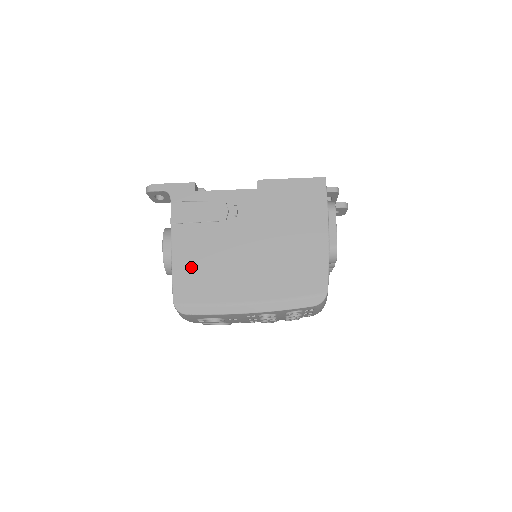
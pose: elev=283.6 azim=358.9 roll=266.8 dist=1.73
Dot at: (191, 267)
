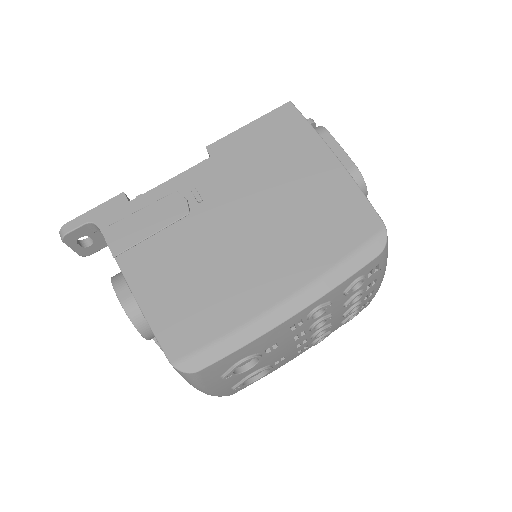
Dot at: (172, 298)
